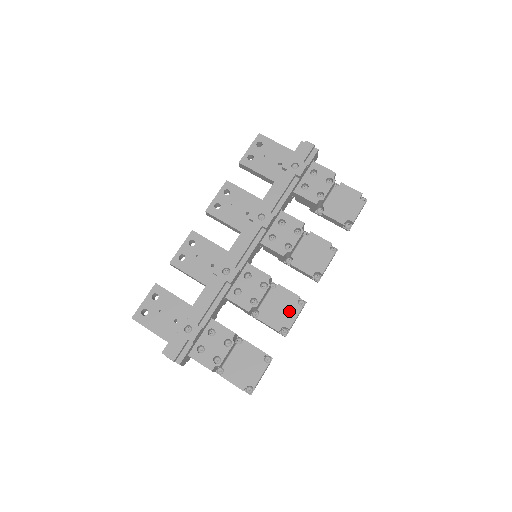
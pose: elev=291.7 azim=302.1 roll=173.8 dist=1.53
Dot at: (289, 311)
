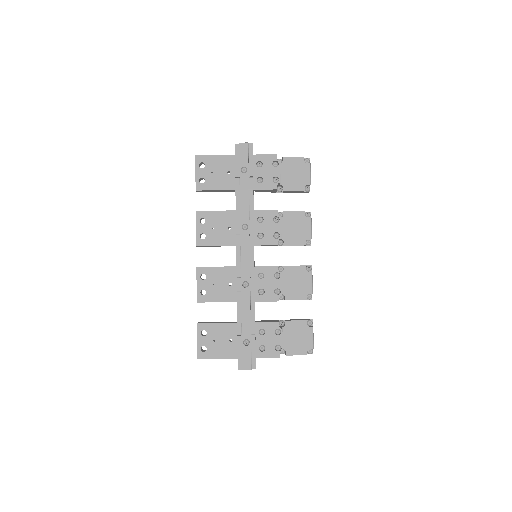
Dot at: (304, 281)
